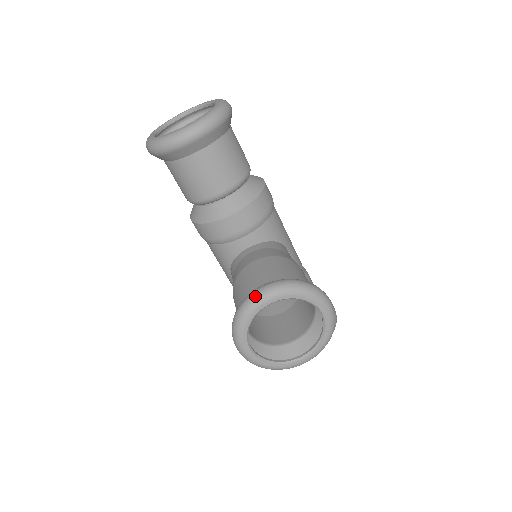
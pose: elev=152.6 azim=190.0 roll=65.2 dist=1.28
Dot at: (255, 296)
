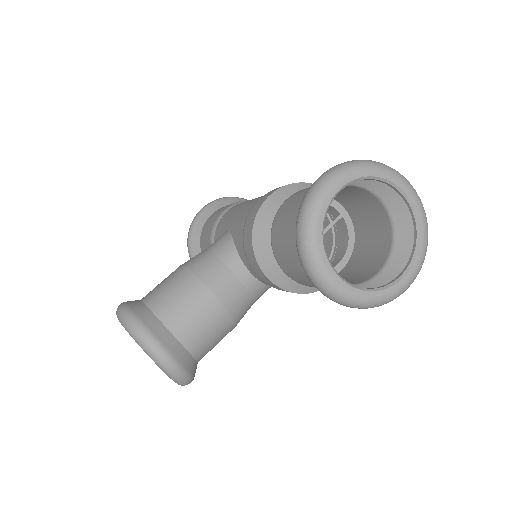
Dot at: (152, 350)
